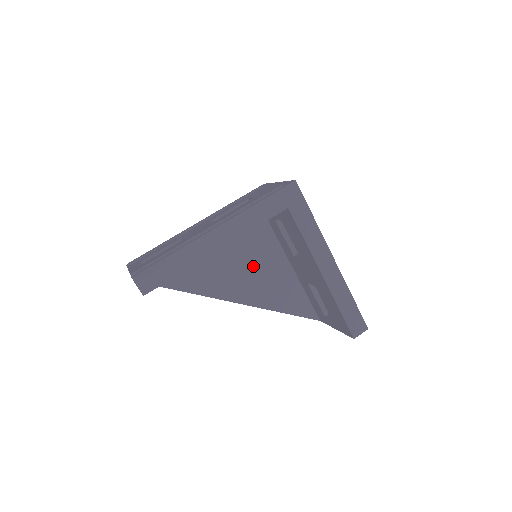
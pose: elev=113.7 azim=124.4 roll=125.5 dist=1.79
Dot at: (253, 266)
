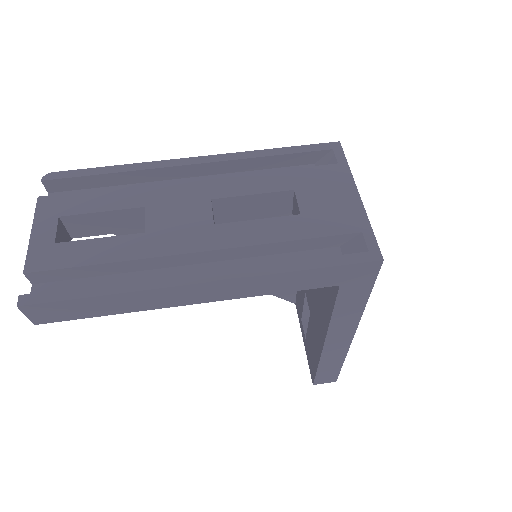
Dot at: occluded
